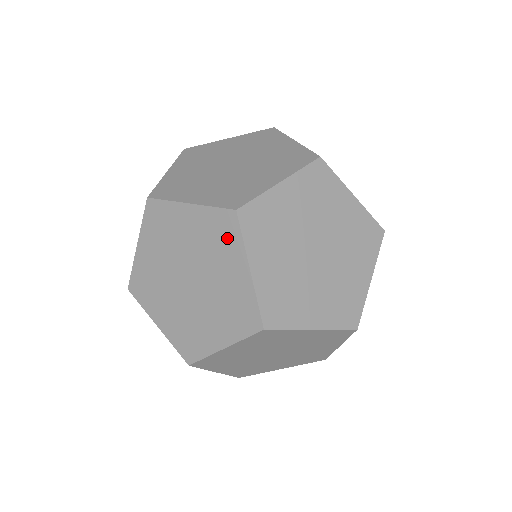
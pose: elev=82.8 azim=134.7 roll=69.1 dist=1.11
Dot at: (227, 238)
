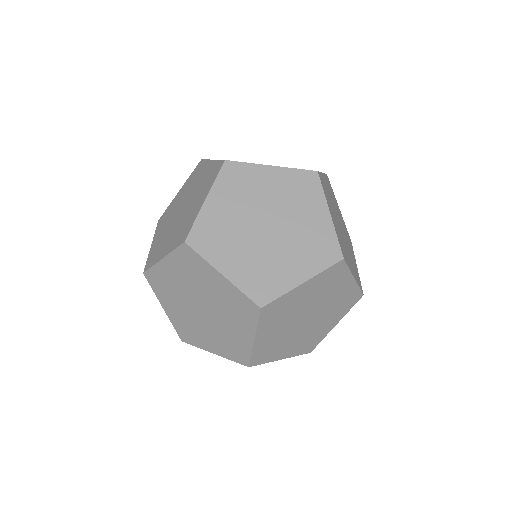
Dot at: (245, 315)
